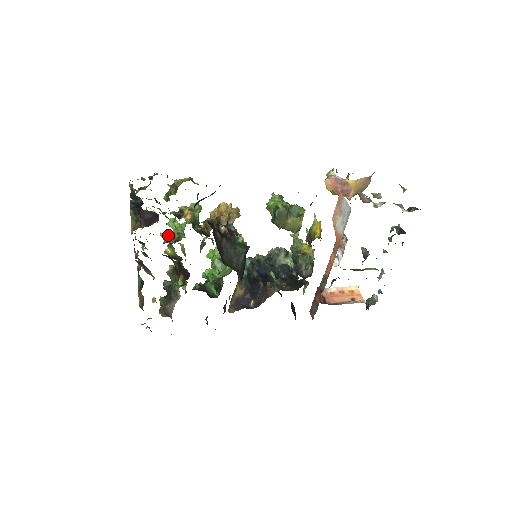
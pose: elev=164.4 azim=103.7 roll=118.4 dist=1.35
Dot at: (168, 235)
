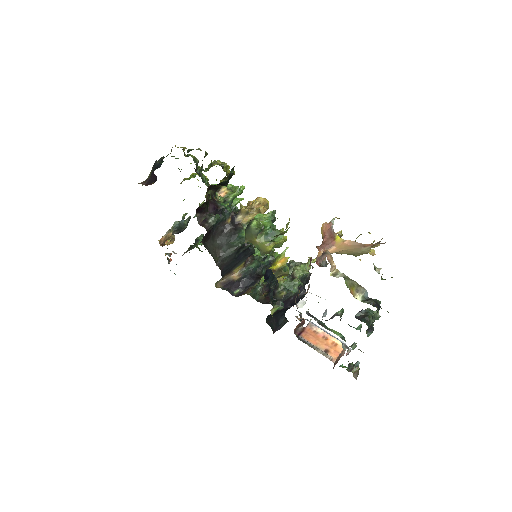
Dot at: occluded
